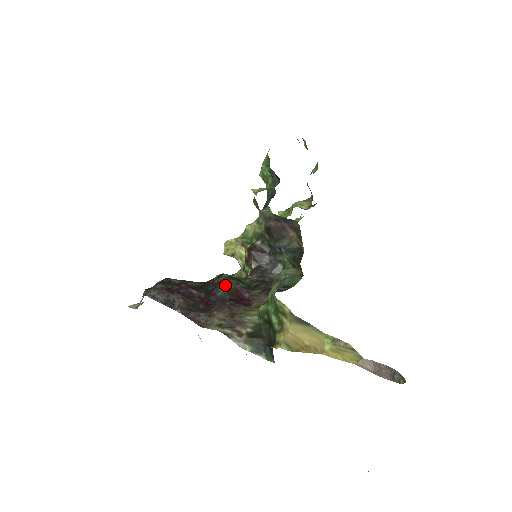
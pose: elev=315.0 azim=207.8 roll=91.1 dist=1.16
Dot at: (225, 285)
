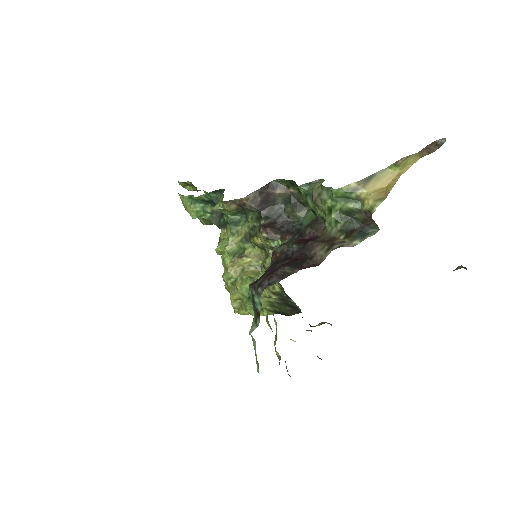
Dot at: (289, 245)
